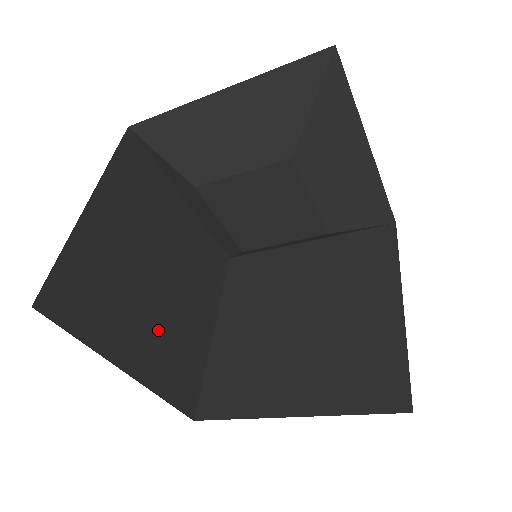
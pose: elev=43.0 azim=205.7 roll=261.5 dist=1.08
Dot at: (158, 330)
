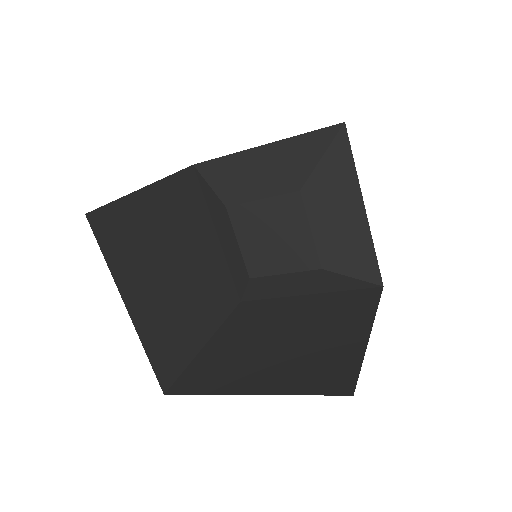
Dot at: (163, 302)
